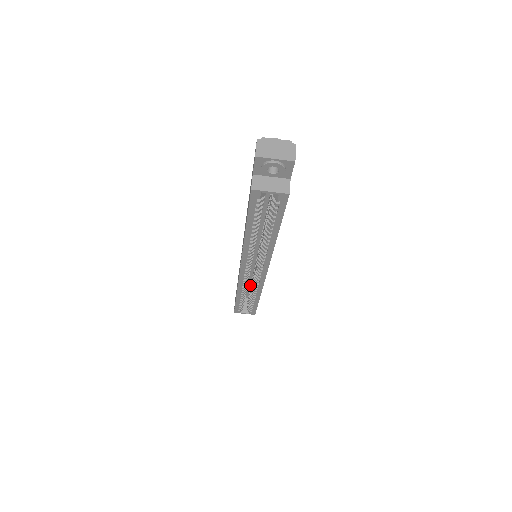
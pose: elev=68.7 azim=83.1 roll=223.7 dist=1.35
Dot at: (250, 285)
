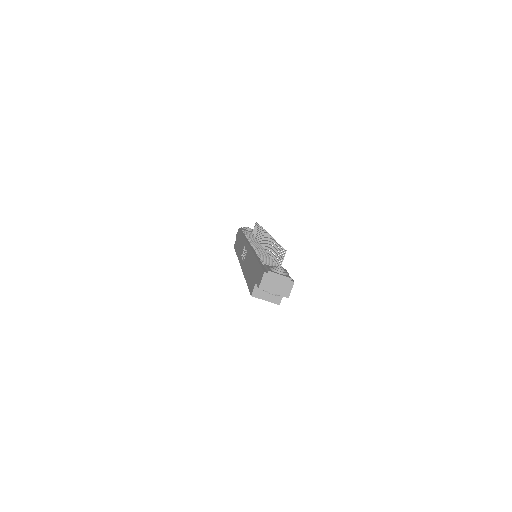
Dot at: occluded
